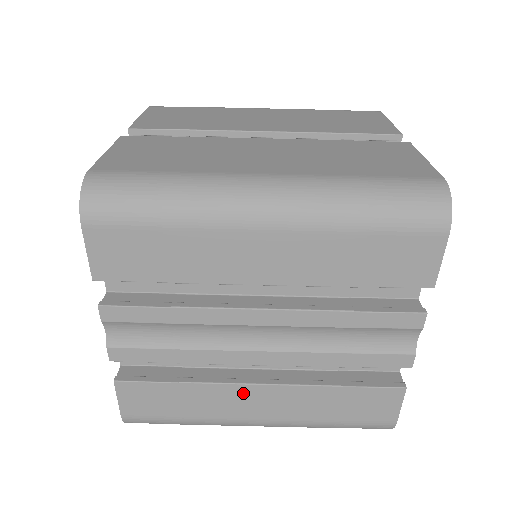
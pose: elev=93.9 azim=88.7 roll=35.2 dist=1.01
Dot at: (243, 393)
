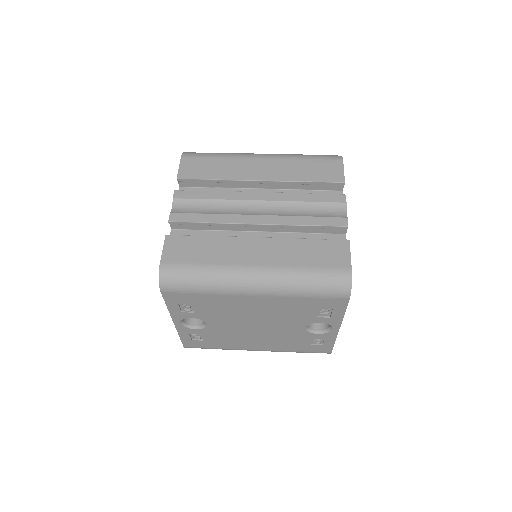
Dot at: (246, 244)
